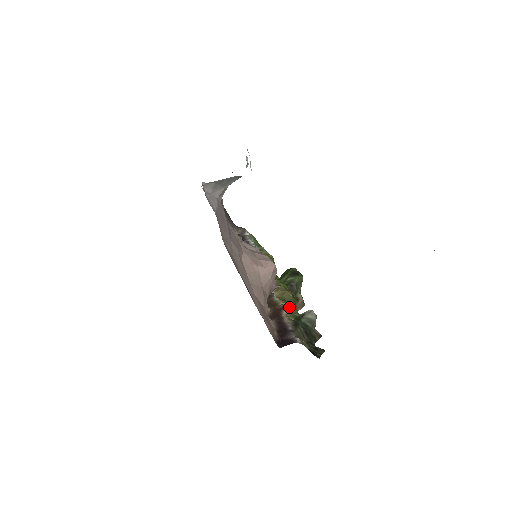
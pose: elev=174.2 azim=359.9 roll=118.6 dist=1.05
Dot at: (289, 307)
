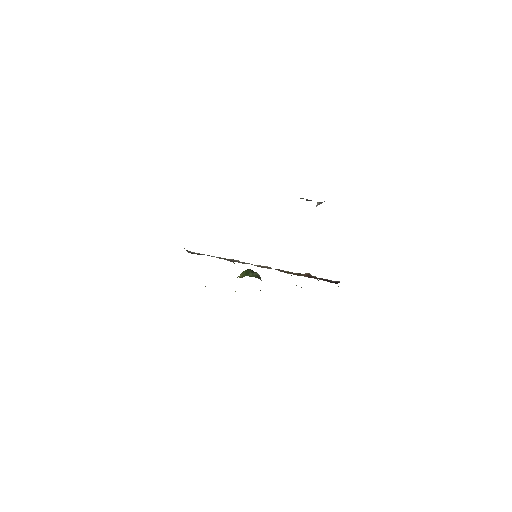
Dot at: (310, 274)
